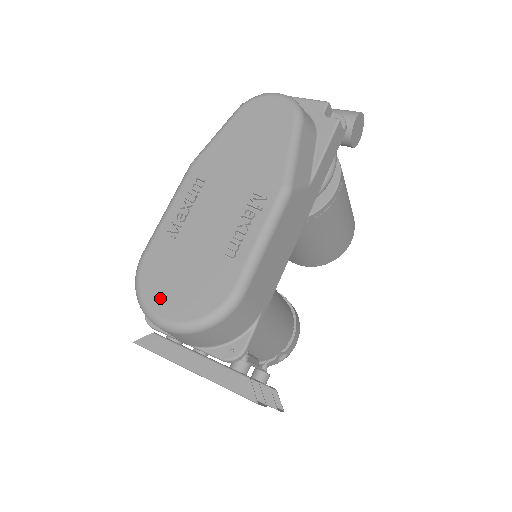
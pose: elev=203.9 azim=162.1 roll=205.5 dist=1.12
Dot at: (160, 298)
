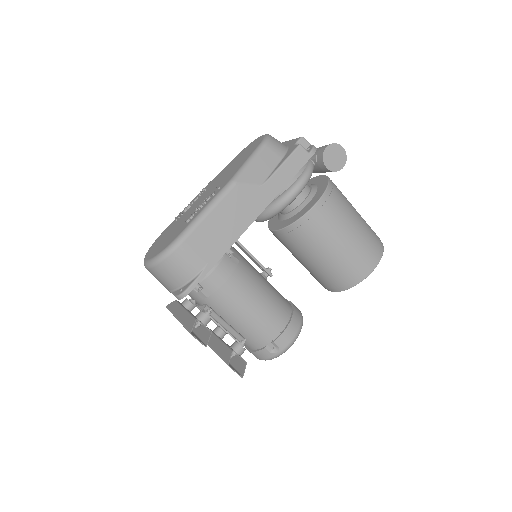
Dot at: (152, 250)
